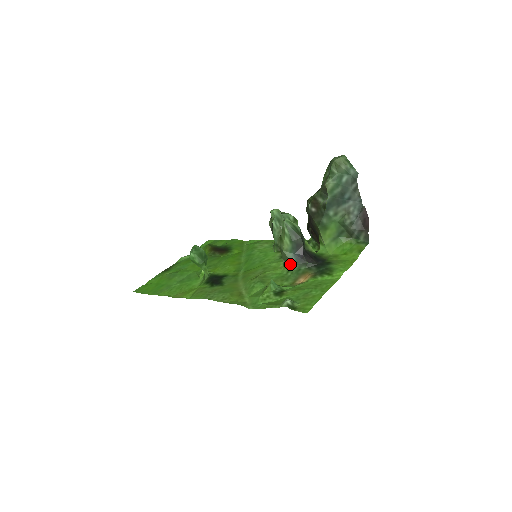
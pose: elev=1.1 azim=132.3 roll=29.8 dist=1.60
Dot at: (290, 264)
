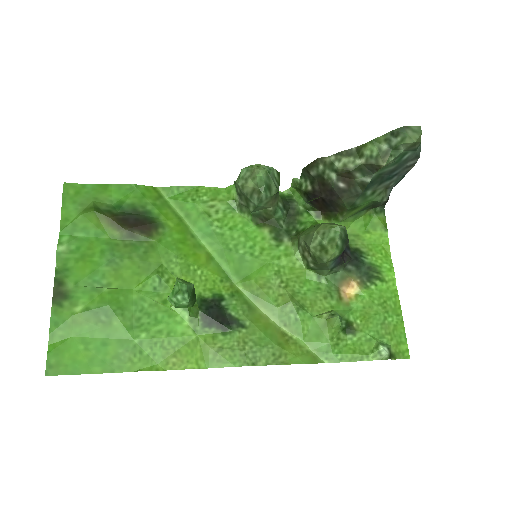
Dot at: (324, 270)
